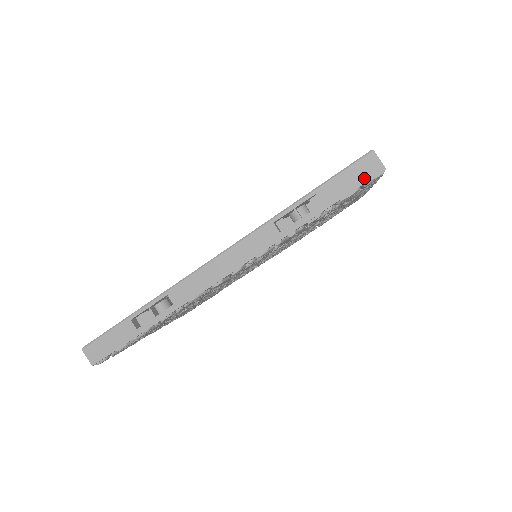
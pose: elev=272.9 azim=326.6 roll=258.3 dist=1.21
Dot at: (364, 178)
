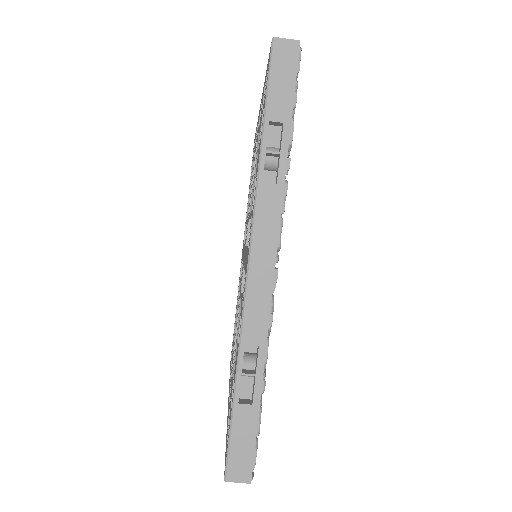
Dot at: occluded
